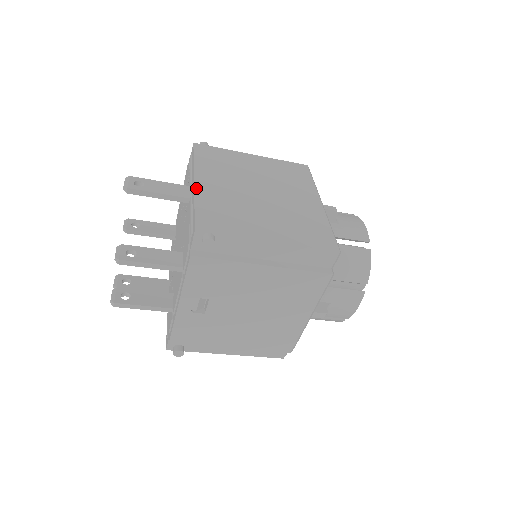
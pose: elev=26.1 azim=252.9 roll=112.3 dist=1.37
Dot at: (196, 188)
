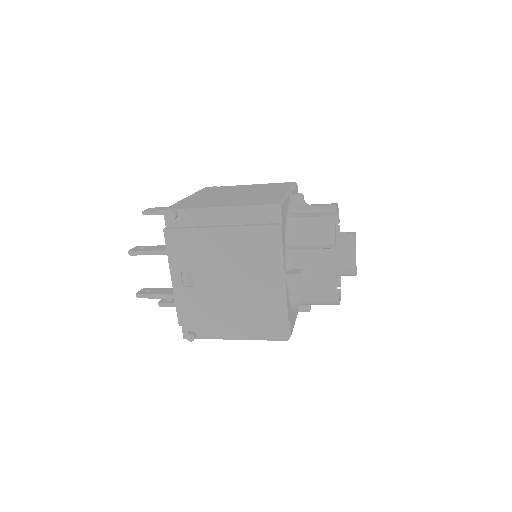
Dot at: (184, 199)
